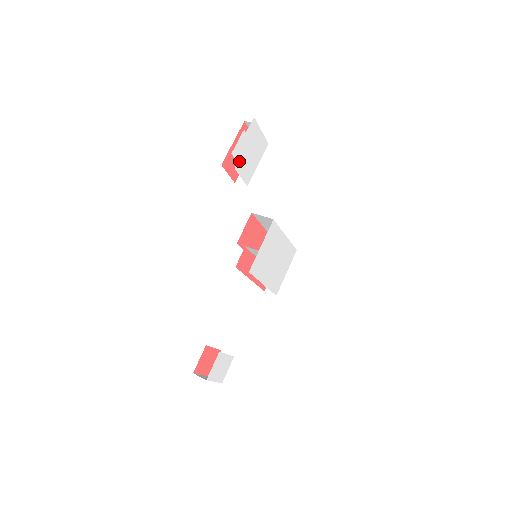
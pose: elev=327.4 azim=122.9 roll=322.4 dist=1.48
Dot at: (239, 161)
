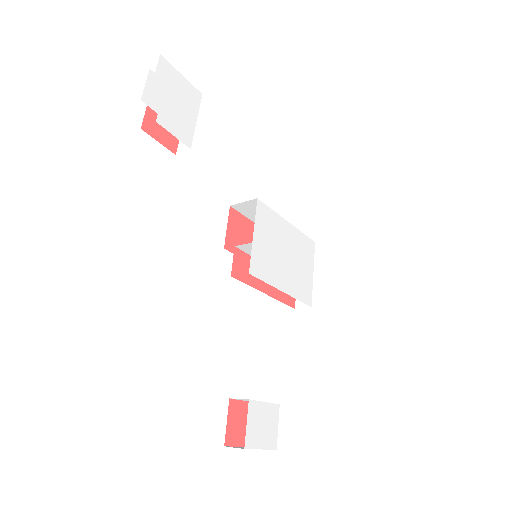
Dot at: (160, 113)
